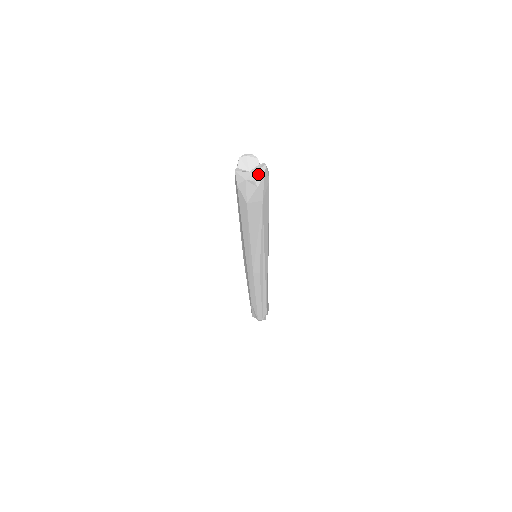
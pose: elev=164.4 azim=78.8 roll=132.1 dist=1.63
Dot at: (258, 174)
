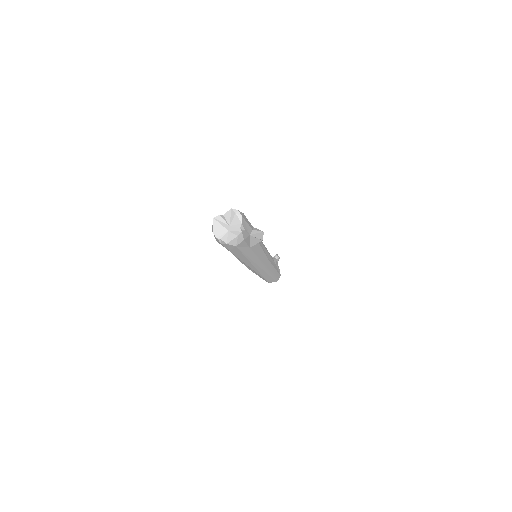
Dot at: (227, 236)
